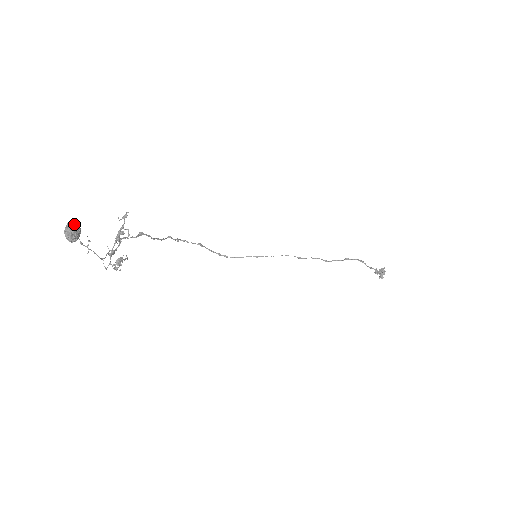
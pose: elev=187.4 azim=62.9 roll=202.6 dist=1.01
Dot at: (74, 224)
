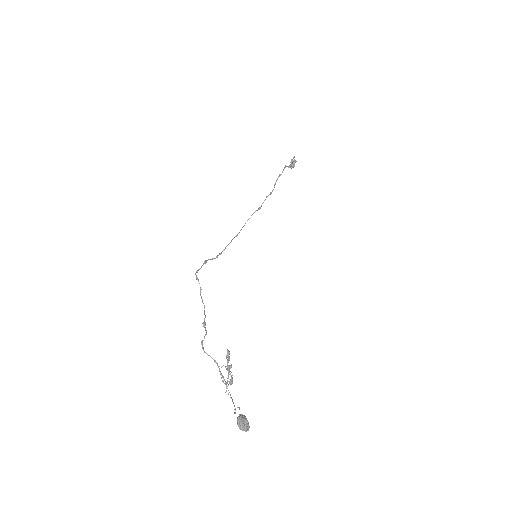
Dot at: (244, 420)
